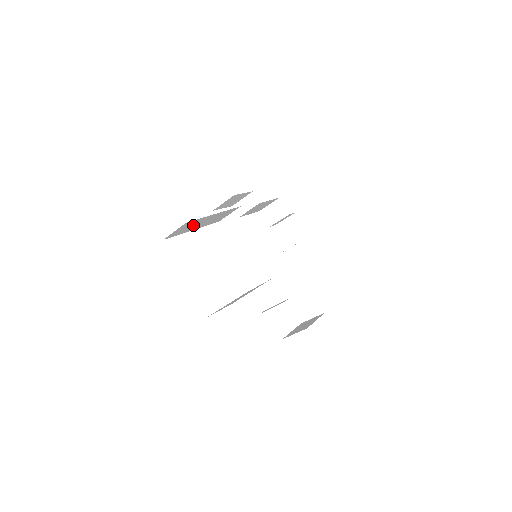
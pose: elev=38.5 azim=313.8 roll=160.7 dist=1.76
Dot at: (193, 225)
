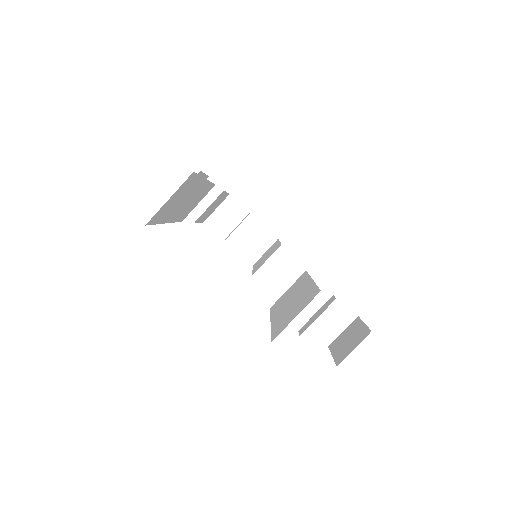
Dot at: (180, 200)
